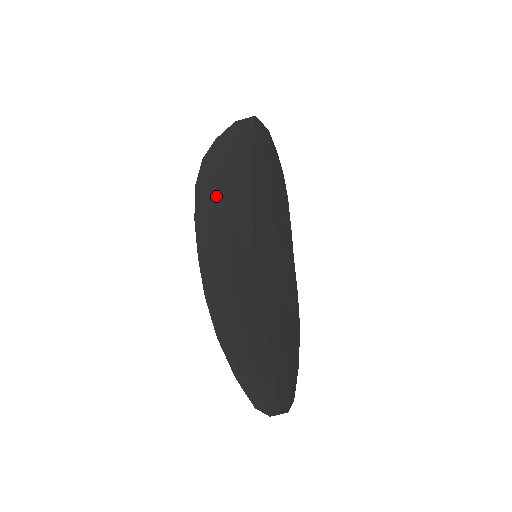
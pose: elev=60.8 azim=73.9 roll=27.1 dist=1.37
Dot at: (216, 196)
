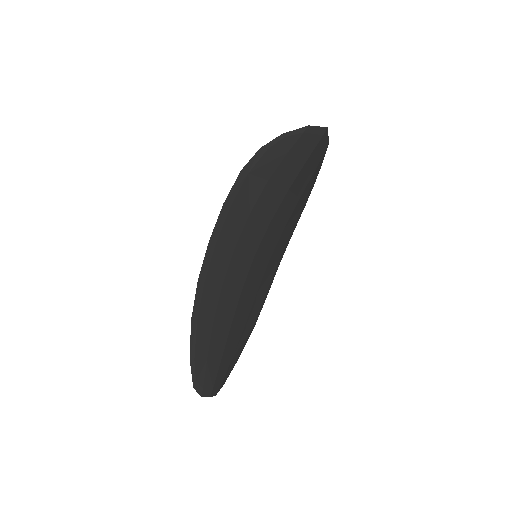
Dot at: (253, 189)
